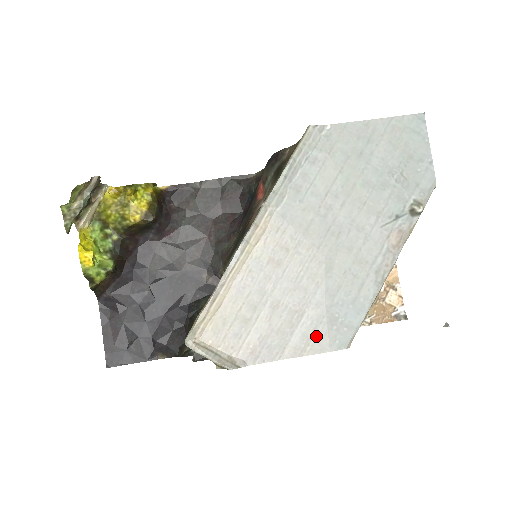
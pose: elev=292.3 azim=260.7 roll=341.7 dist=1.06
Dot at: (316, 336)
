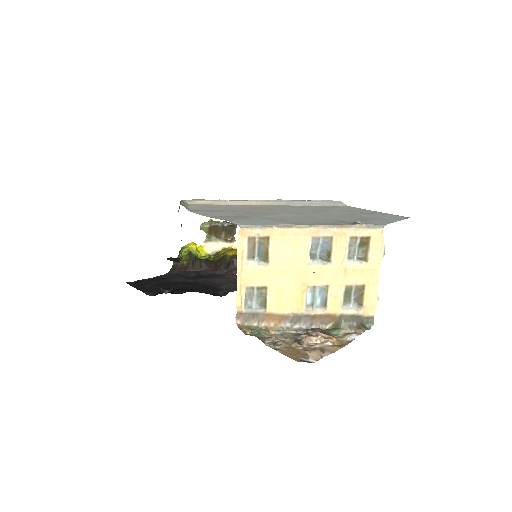
Dot at: (233, 218)
